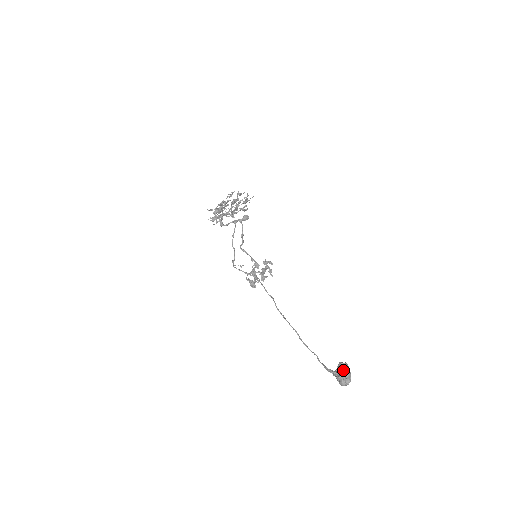
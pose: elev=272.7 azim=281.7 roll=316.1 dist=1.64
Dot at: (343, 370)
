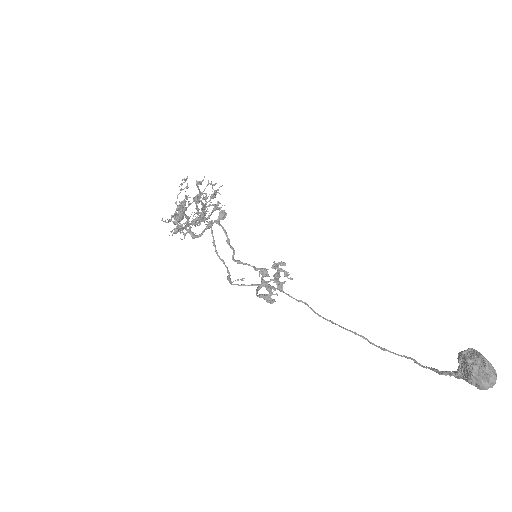
Dot at: (473, 362)
